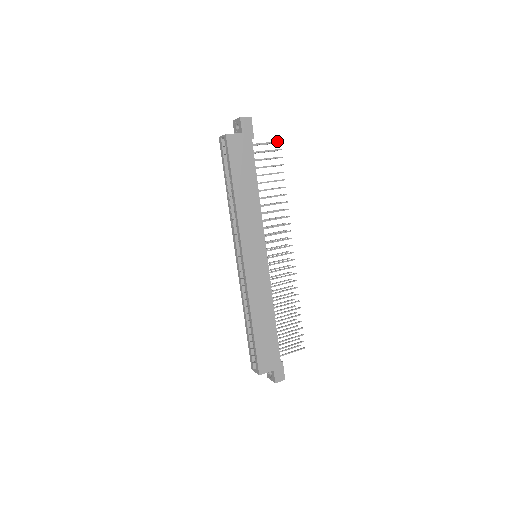
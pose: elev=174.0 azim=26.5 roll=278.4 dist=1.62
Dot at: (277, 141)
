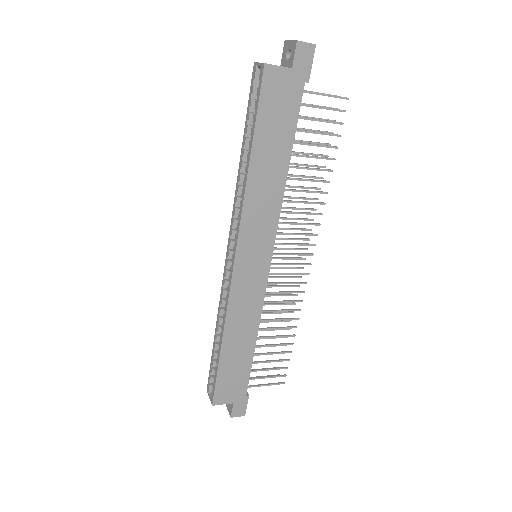
Dot at: occluded
